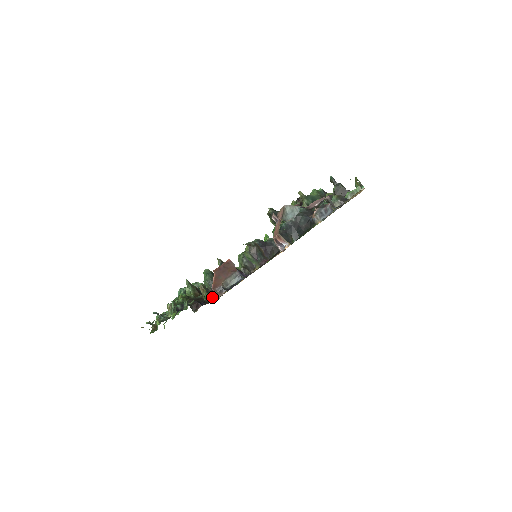
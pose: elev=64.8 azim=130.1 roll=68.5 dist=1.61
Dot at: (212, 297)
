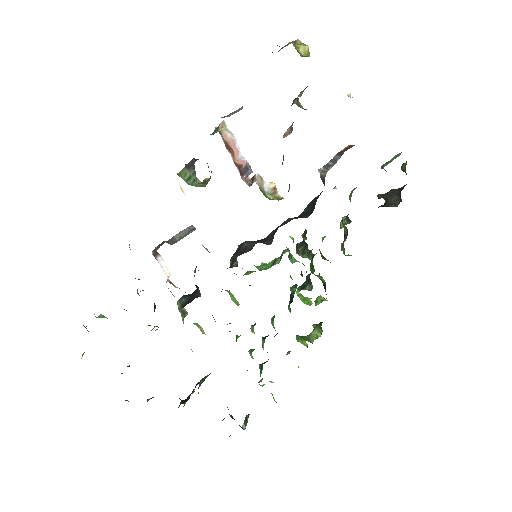
Dot at: occluded
